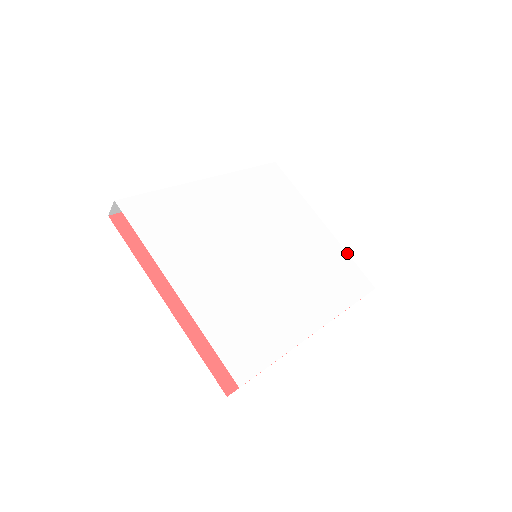
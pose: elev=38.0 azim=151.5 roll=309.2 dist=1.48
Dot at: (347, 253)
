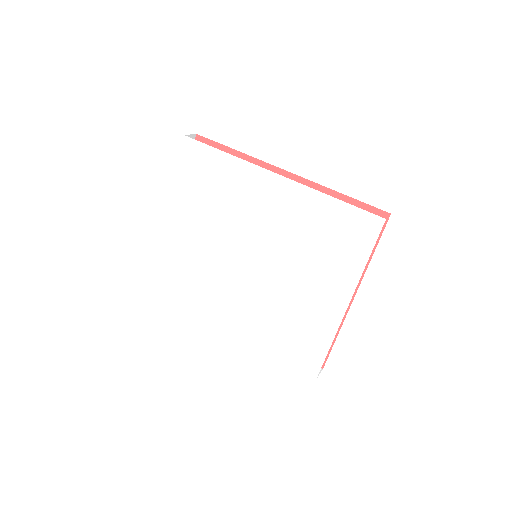
Dot at: occluded
